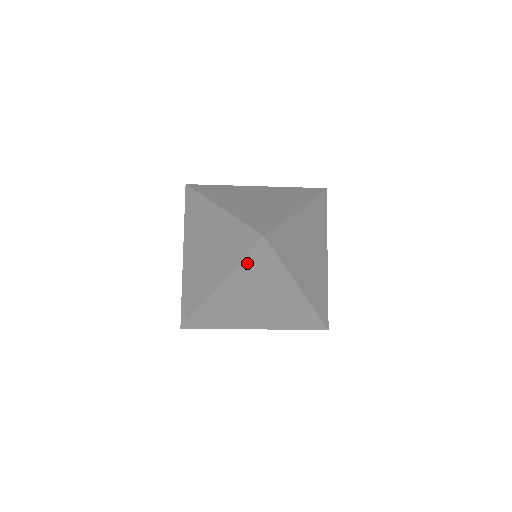
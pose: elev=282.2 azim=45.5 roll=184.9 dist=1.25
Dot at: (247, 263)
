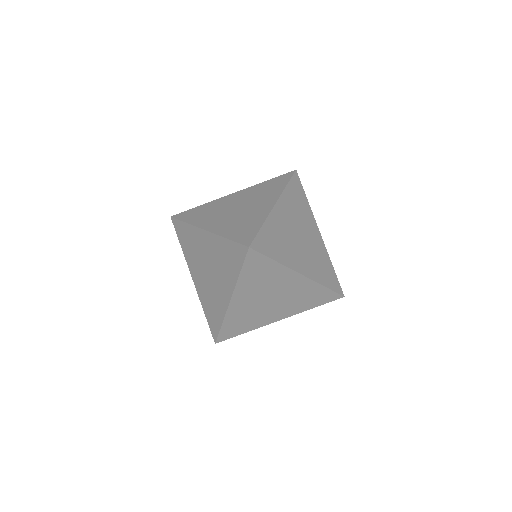
Dot at: (245, 273)
